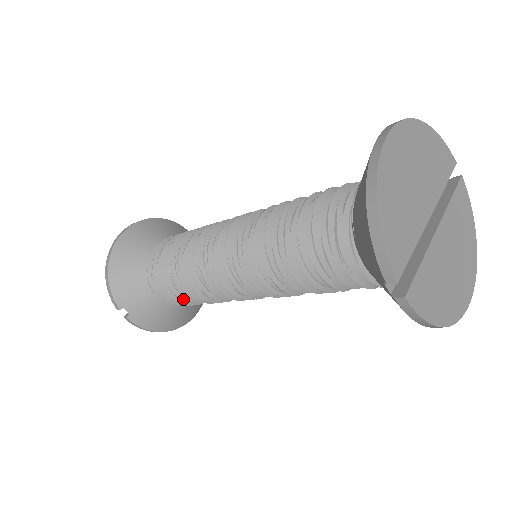
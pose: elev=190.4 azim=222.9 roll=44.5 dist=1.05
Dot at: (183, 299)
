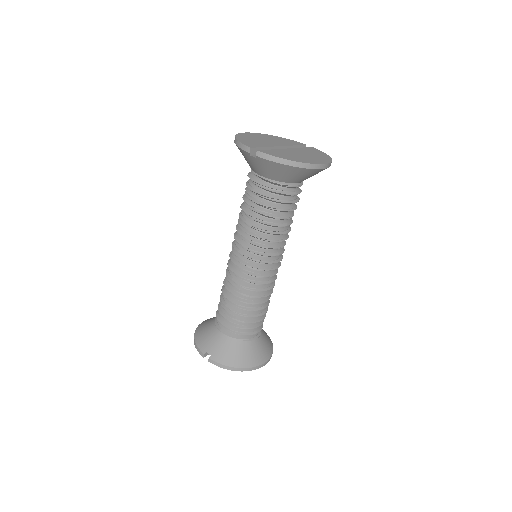
Dot at: (234, 318)
